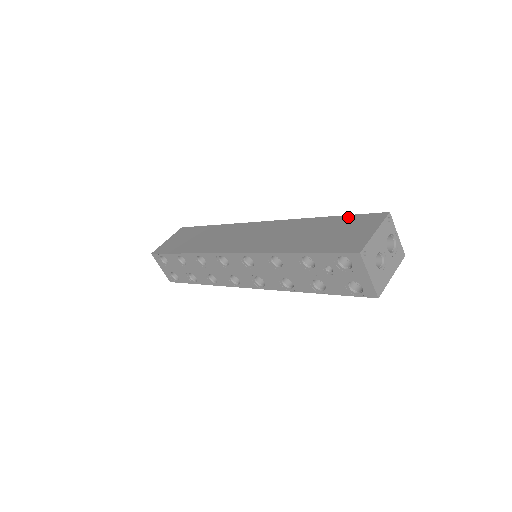
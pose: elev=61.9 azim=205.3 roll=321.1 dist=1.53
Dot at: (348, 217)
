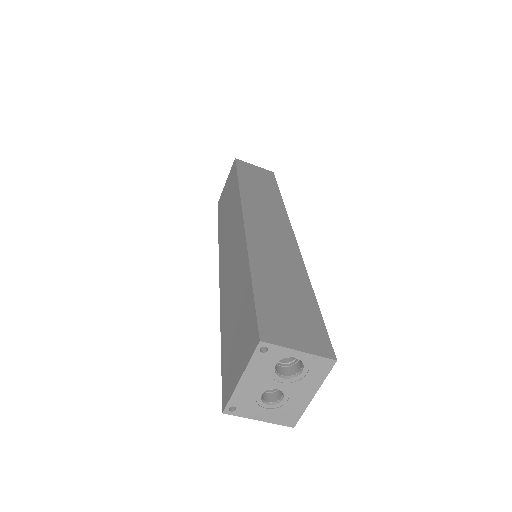
Dot at: (250, 303)
